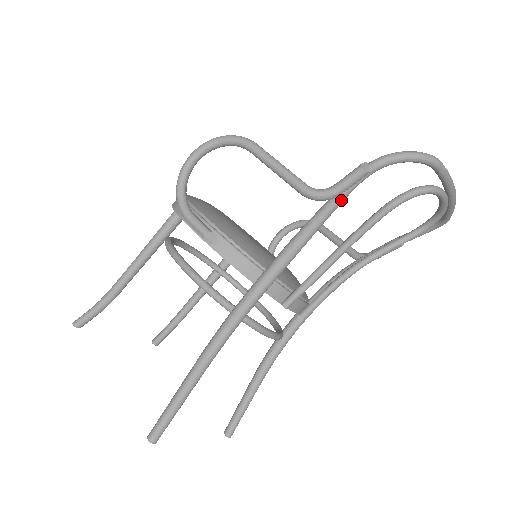
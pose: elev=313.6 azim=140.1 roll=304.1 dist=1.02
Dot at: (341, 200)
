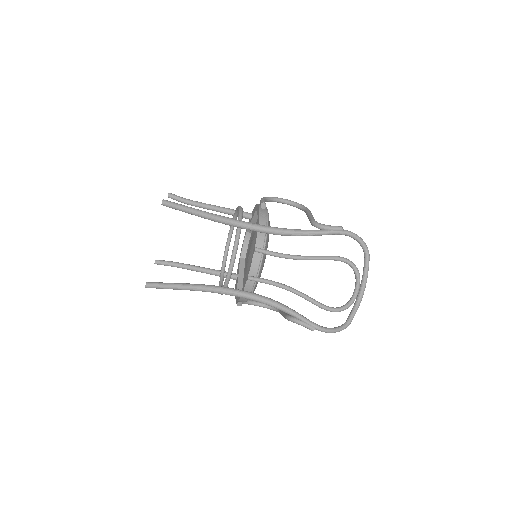
Dot at: (323, 232)
